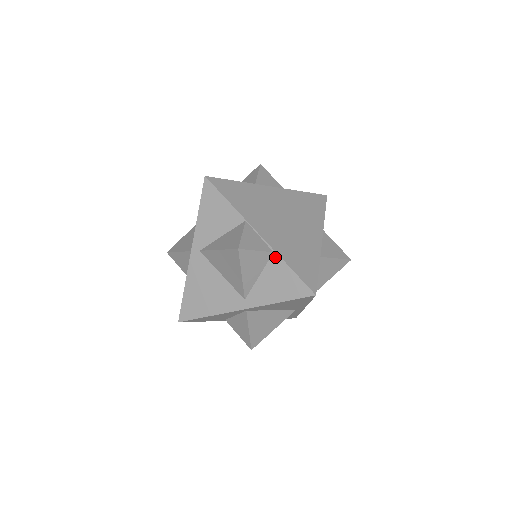
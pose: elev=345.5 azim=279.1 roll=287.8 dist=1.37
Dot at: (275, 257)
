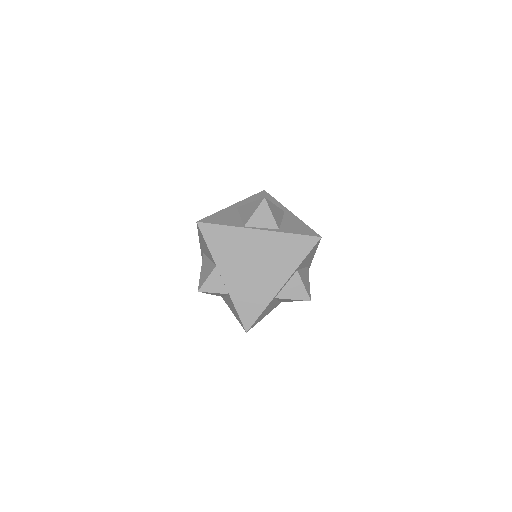
Dot at: (230, 297)
